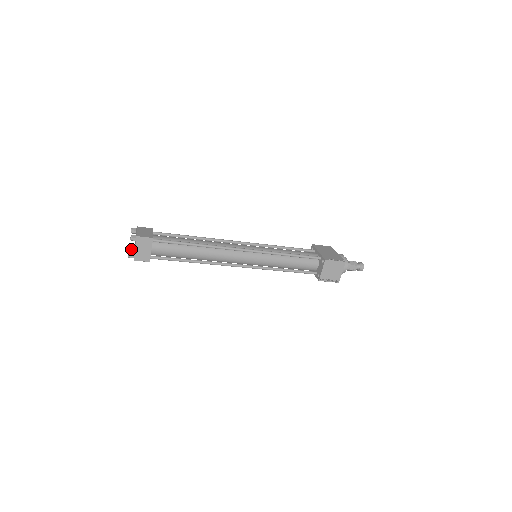
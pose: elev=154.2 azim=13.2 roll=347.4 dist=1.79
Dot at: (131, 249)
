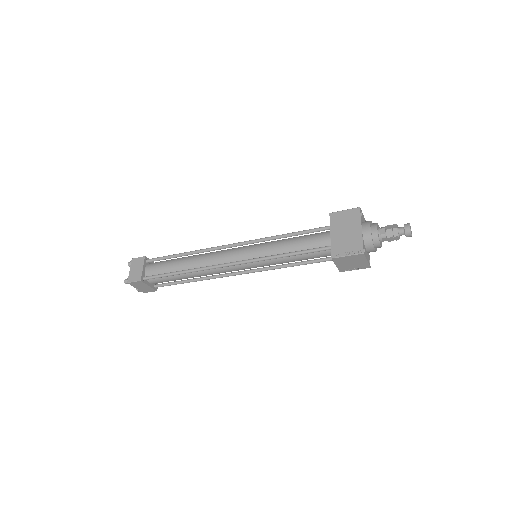
Dot at: occluded
